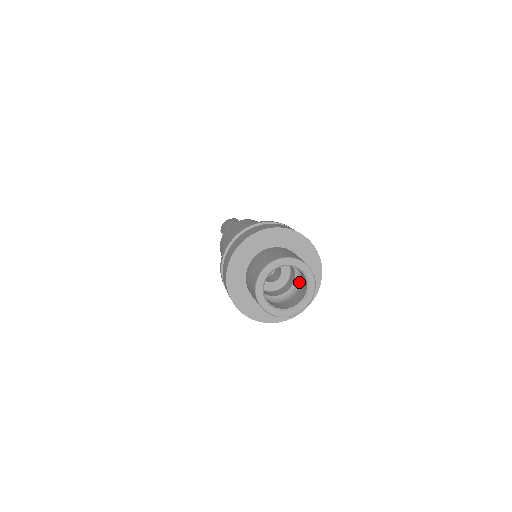
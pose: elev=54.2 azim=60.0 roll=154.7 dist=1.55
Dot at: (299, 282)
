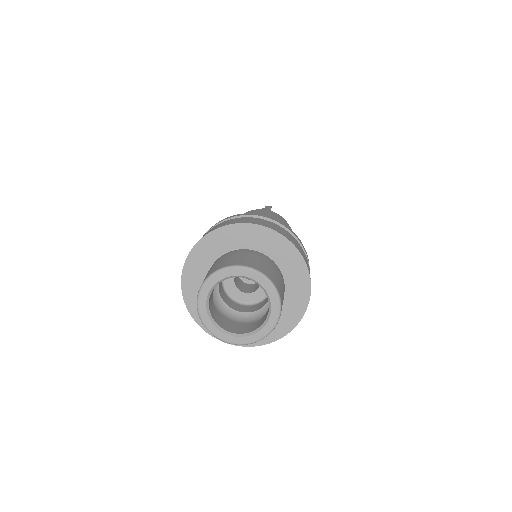
Dot at: occluded
